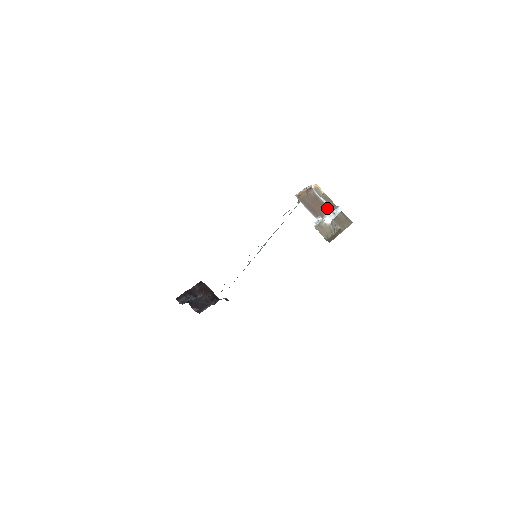
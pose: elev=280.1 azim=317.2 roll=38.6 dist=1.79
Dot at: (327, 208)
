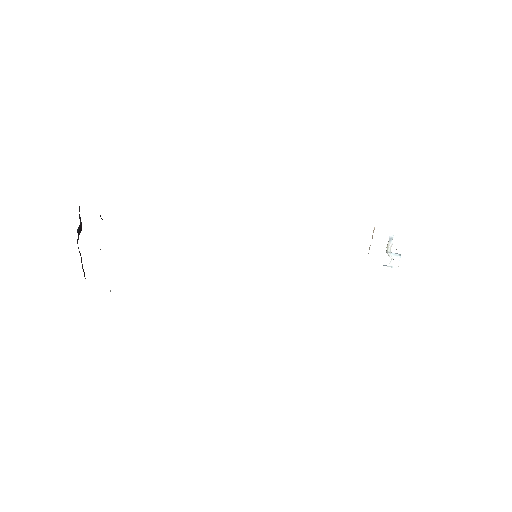
Dot at: occluded
